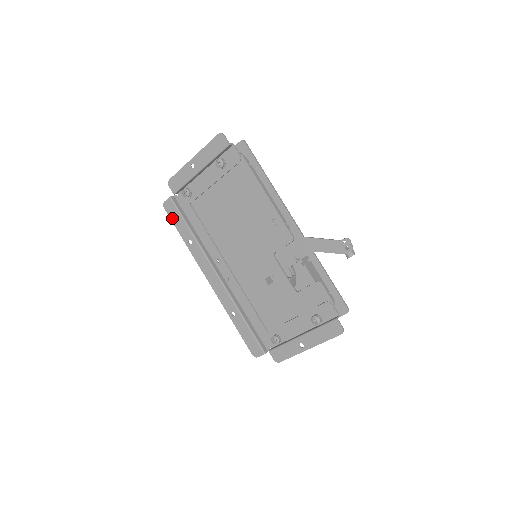
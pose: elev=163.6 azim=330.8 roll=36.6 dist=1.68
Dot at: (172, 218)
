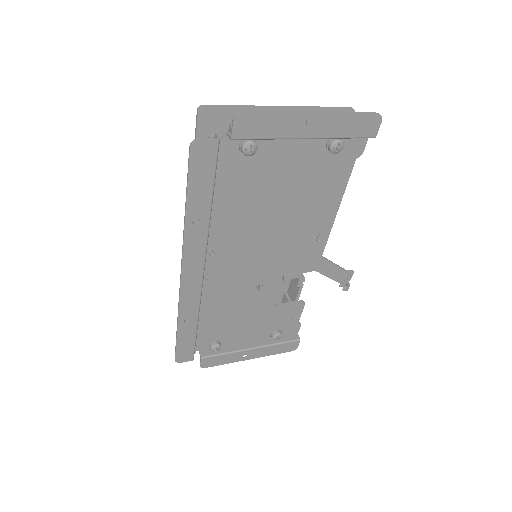
Dot at: (193, 172)
